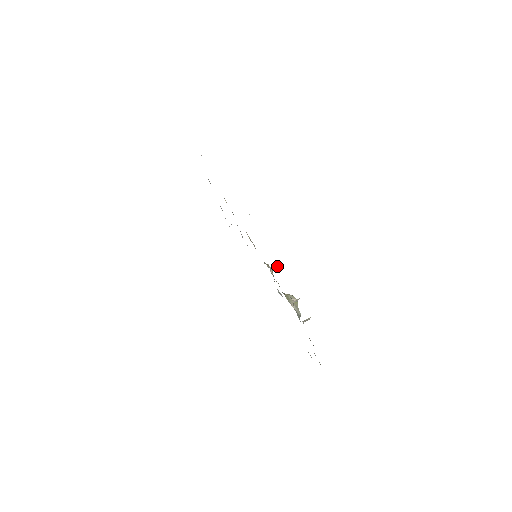
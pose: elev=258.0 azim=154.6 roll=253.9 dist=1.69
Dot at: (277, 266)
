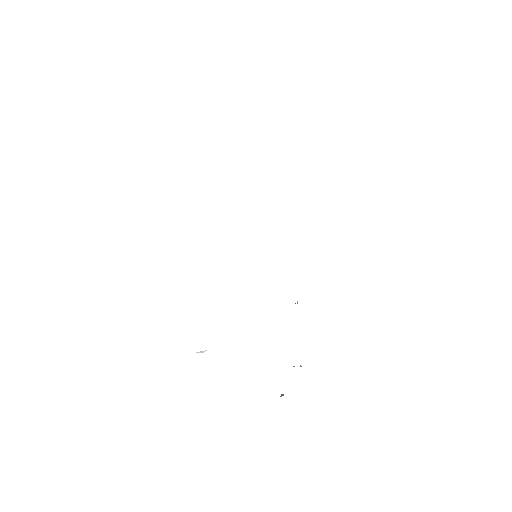
Dot at: occluded
